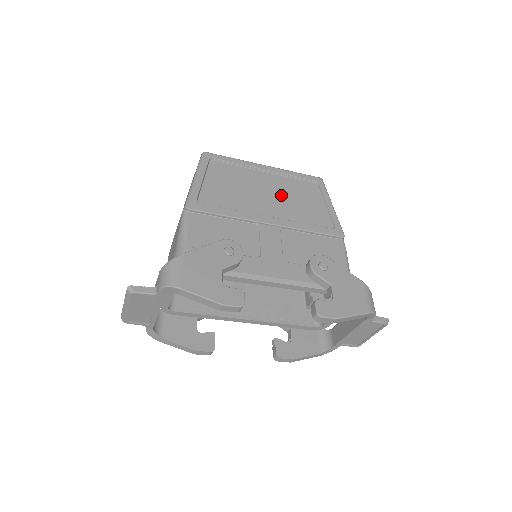
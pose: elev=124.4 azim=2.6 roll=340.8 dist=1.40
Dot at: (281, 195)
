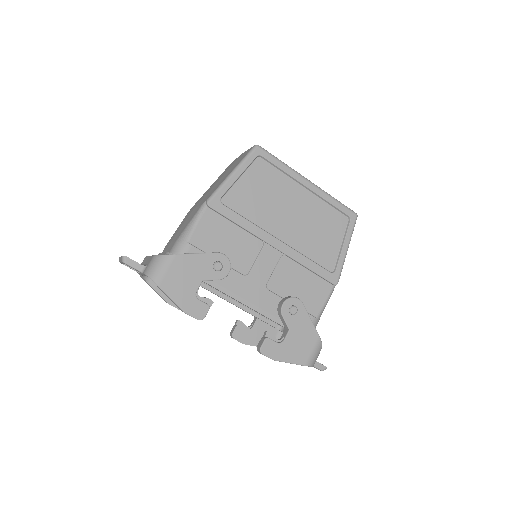
Dot at: (305, 219)
